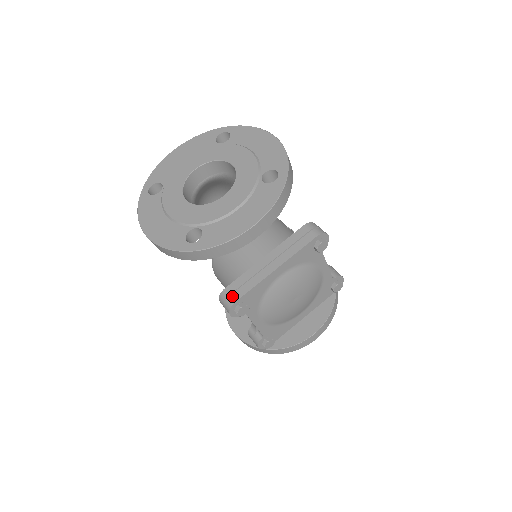
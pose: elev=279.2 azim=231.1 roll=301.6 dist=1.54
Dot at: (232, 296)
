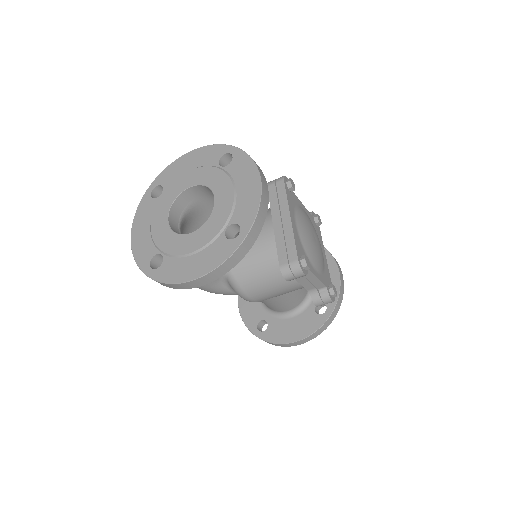
Dot at: (291, 260)
